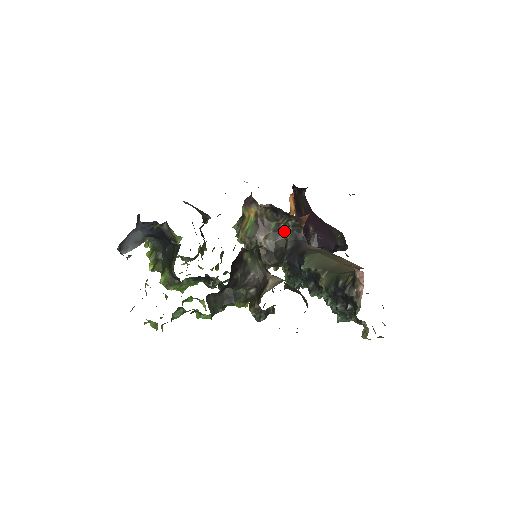
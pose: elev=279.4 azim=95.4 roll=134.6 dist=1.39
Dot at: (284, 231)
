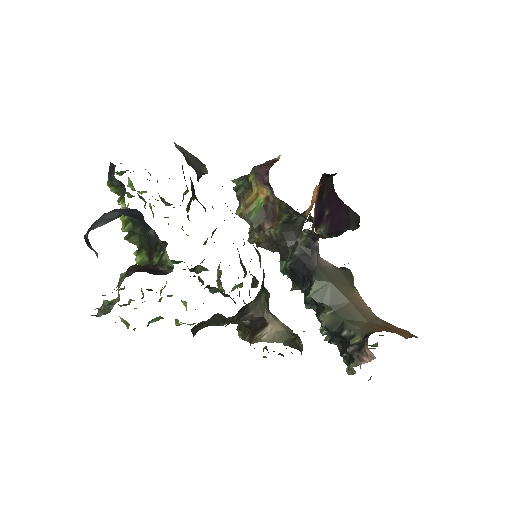
Dot at: (295, 223)
